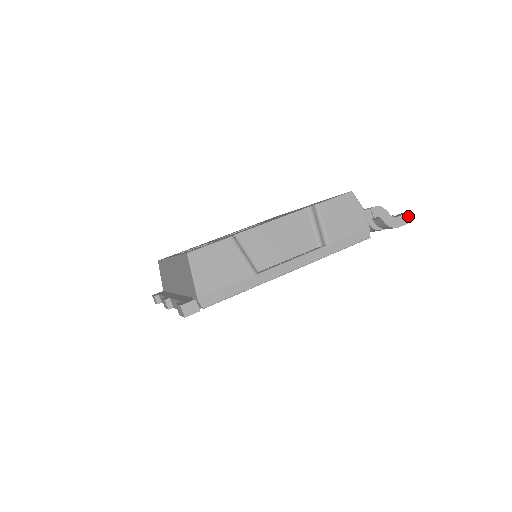
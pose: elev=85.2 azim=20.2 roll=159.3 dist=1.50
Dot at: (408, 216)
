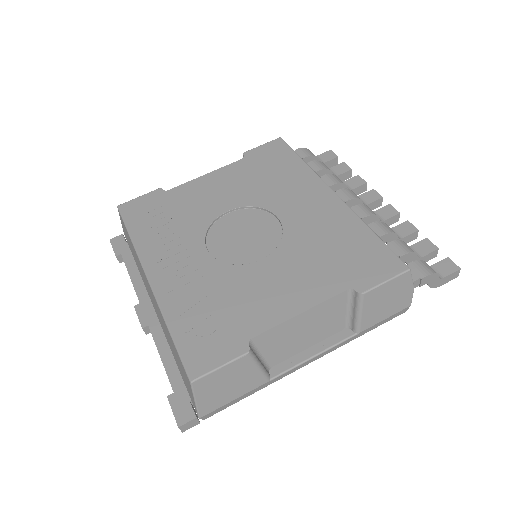
Dot at: (457, 273)
